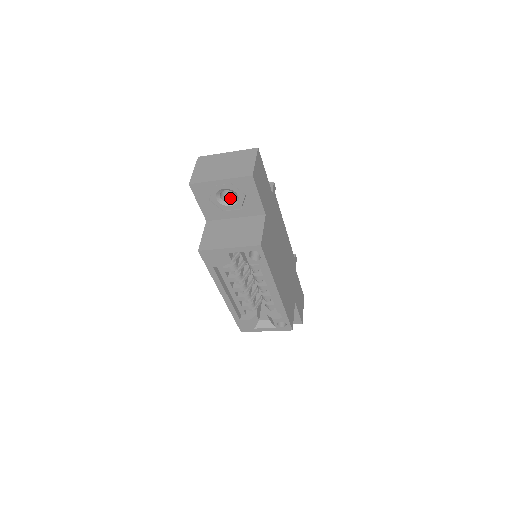
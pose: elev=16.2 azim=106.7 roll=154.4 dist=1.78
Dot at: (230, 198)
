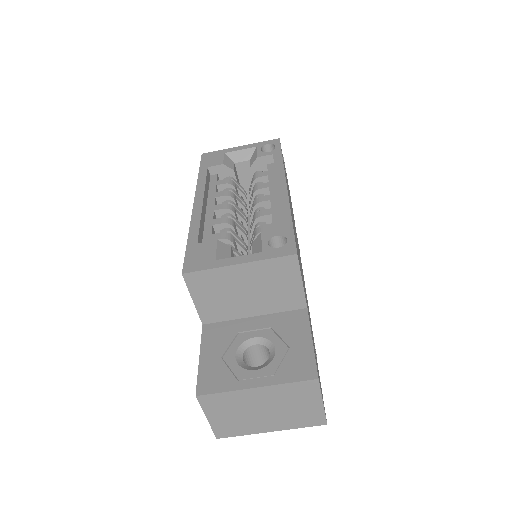
Dot at: occluded
